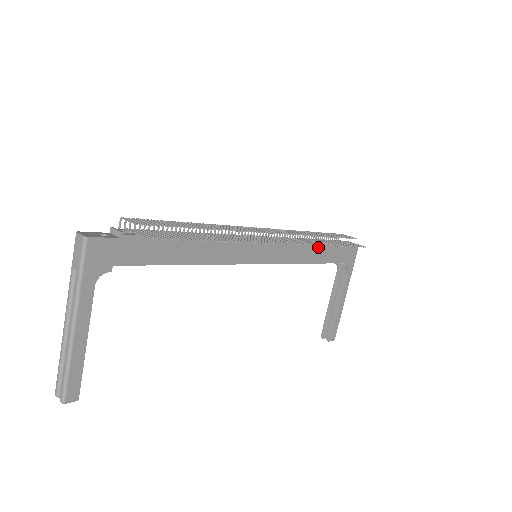
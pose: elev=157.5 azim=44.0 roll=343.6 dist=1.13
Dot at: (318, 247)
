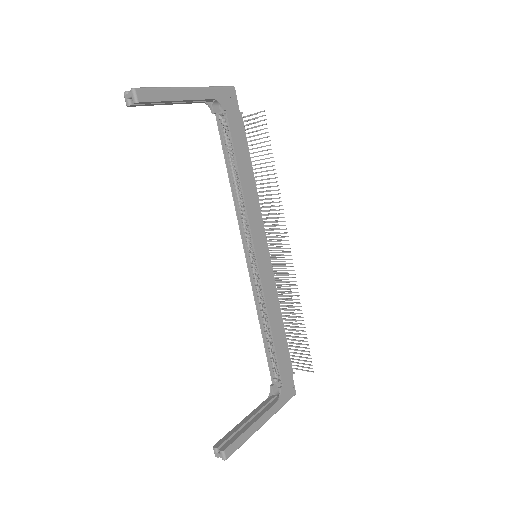
Dot at: (282, 329)
